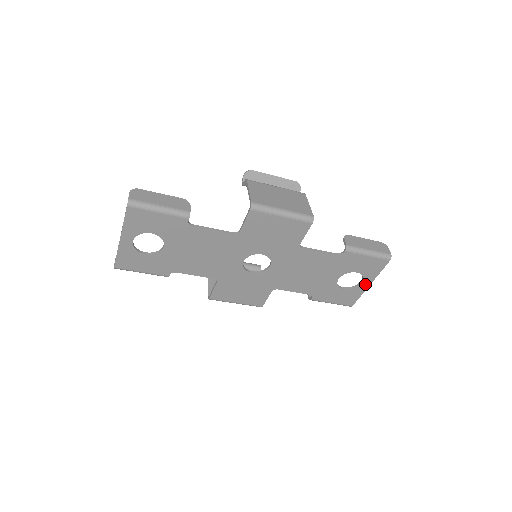
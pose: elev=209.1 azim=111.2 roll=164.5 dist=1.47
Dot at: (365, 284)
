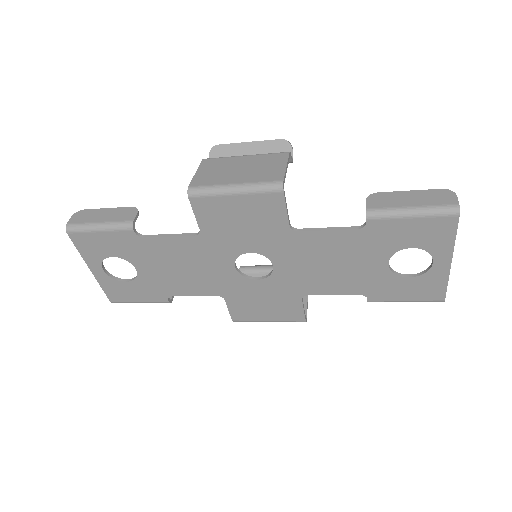
Dot at: (441, 263)
